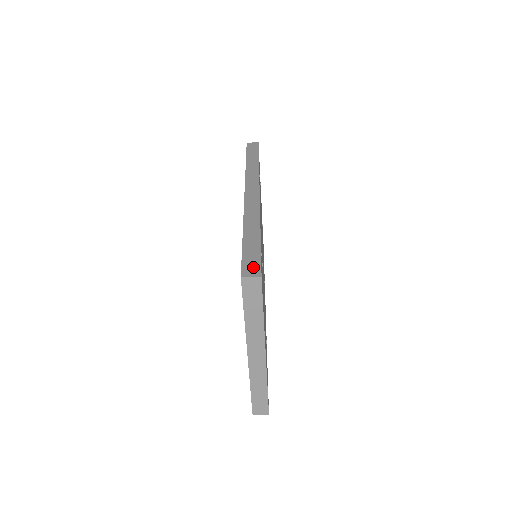
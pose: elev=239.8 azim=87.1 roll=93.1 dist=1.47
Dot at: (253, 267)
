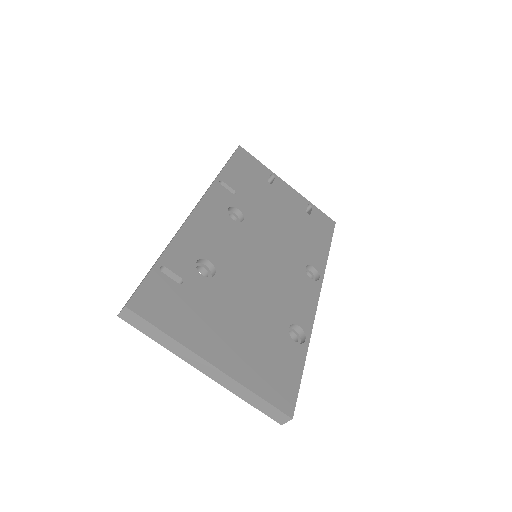
Dot at: (129, 299)
